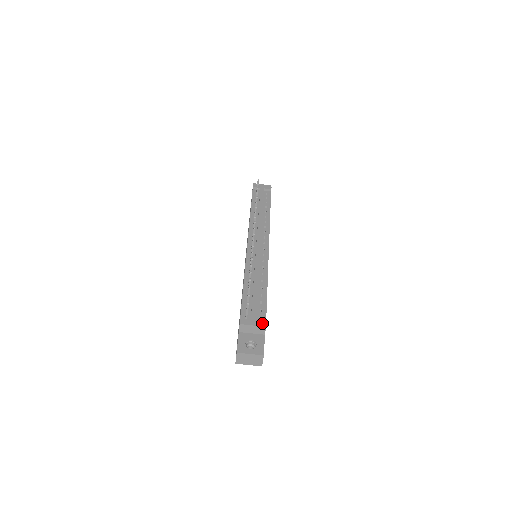
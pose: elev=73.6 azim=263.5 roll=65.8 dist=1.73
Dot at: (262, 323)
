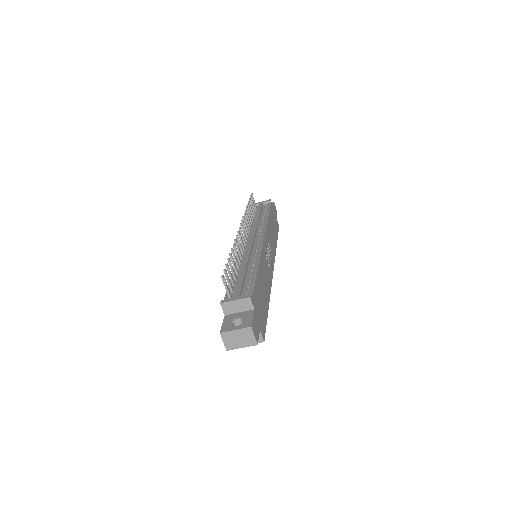
Dot at: (246, 295)
